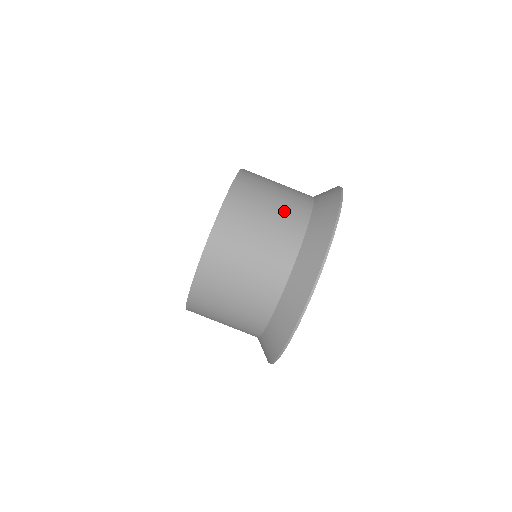
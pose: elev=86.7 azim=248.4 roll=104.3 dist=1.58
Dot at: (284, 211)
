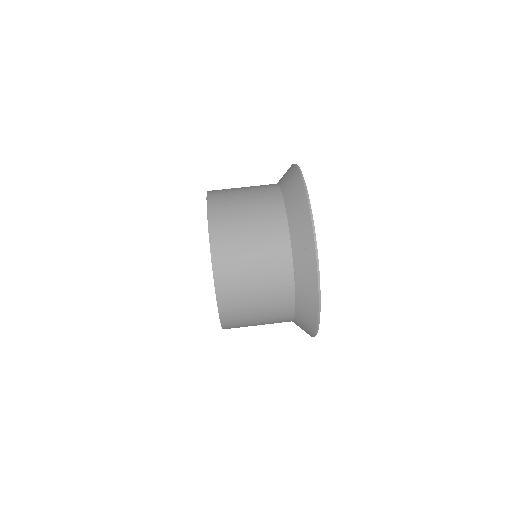
Dot at: (258, 195)
